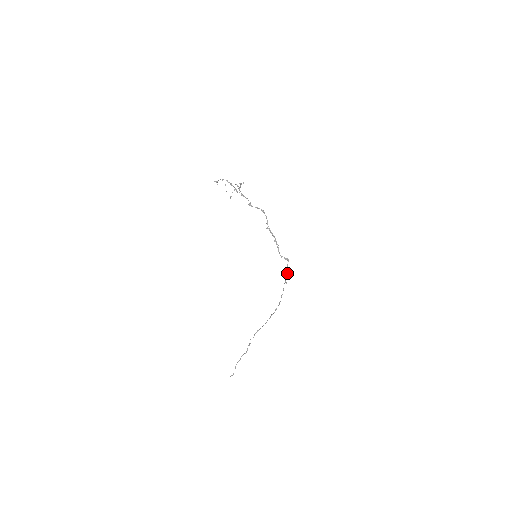
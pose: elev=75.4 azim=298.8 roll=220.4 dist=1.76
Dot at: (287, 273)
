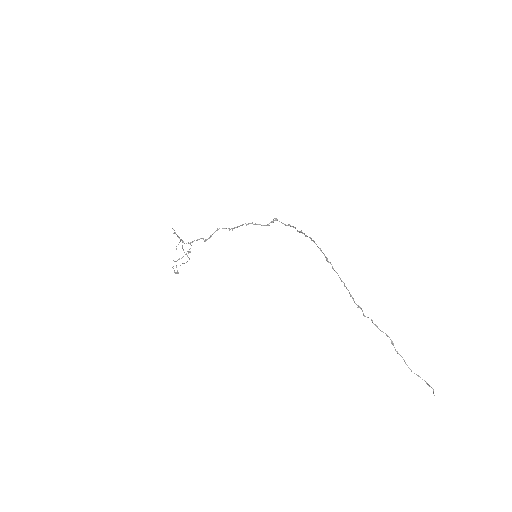
Dot at: occluded
